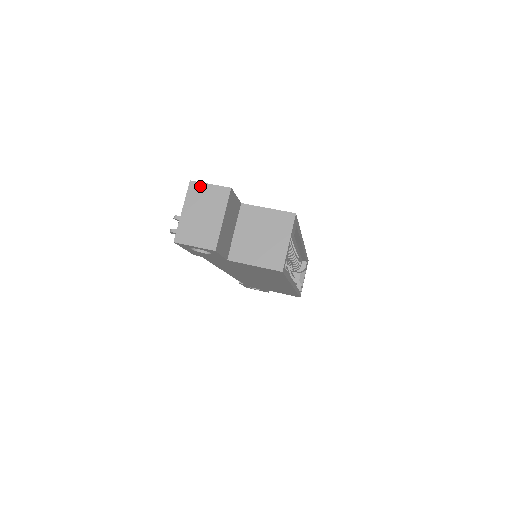
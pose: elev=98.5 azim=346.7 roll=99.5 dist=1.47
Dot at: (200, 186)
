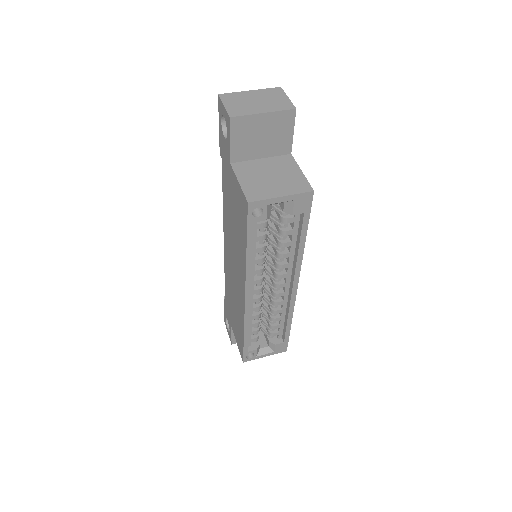
Dot at: (281, 93)
